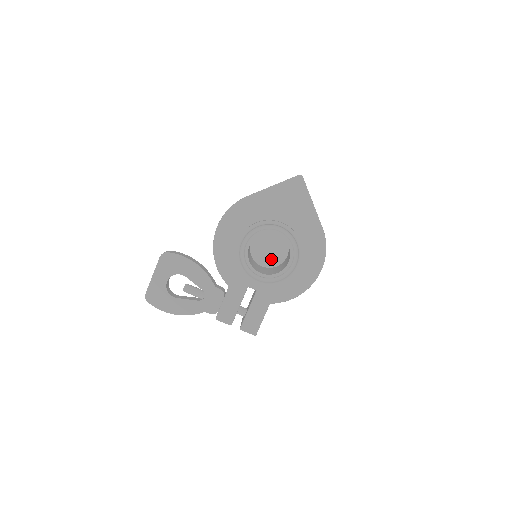
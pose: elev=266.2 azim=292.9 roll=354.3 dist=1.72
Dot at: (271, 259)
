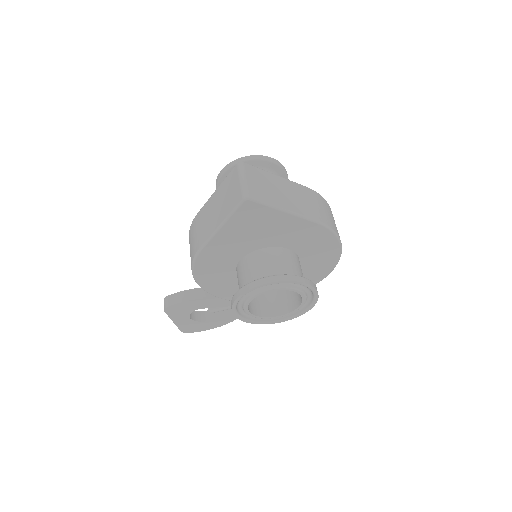
Dot at: occluded
